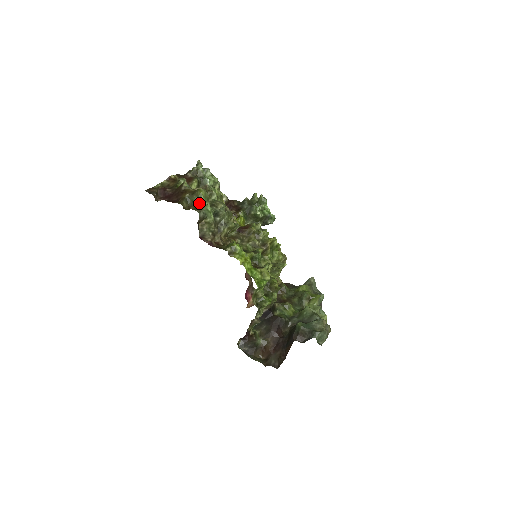
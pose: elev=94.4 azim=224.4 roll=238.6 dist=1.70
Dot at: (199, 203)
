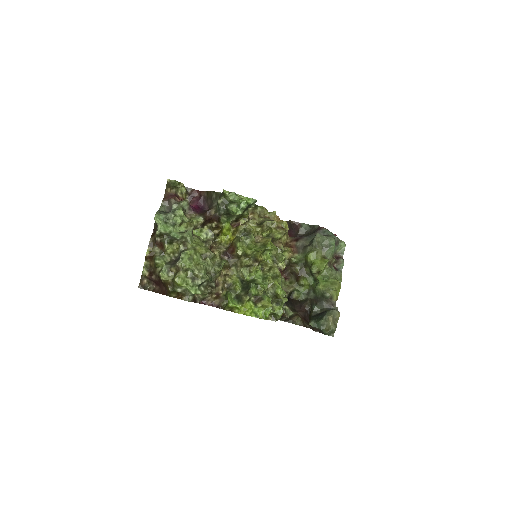
Dot at: (183, 289)
